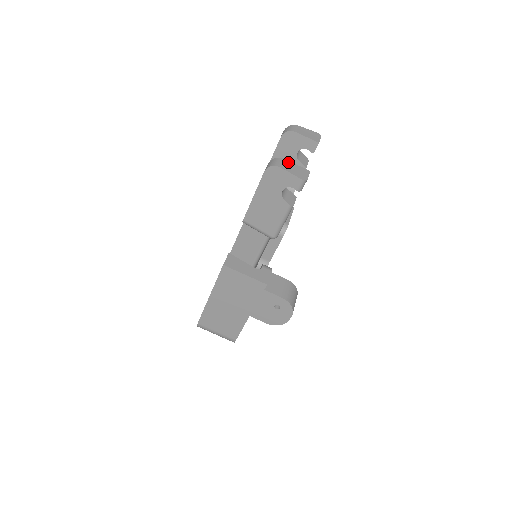
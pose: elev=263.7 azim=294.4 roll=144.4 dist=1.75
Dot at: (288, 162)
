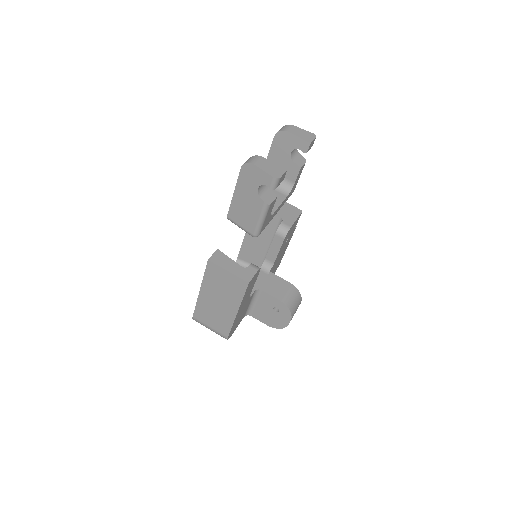
Dot at: (265, 160)
